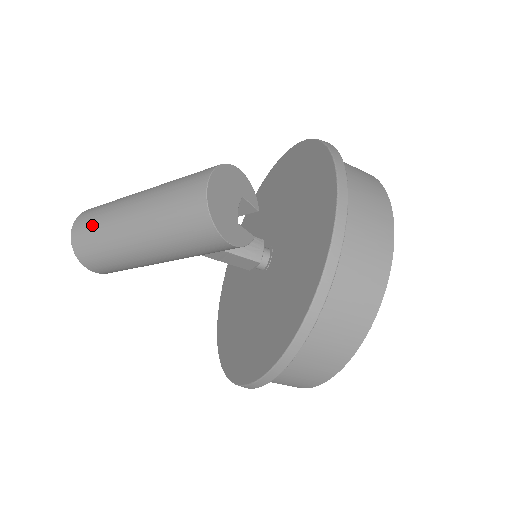
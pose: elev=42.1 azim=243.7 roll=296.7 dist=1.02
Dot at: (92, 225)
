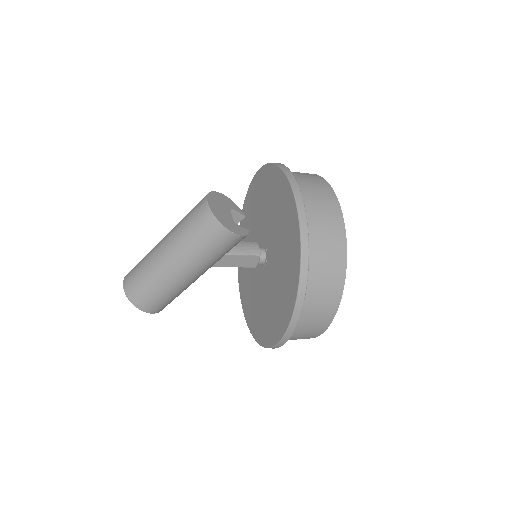
Dot at: (138, 274)
